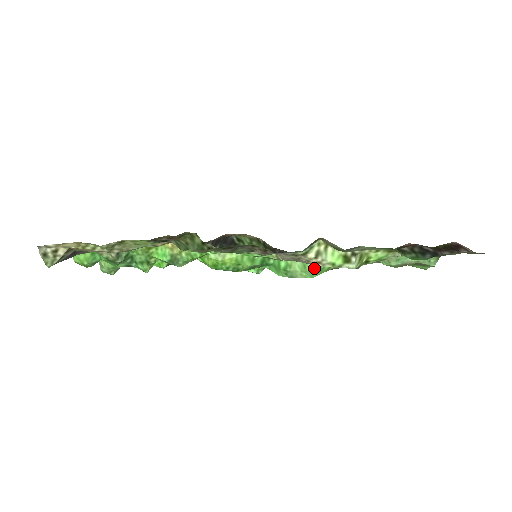
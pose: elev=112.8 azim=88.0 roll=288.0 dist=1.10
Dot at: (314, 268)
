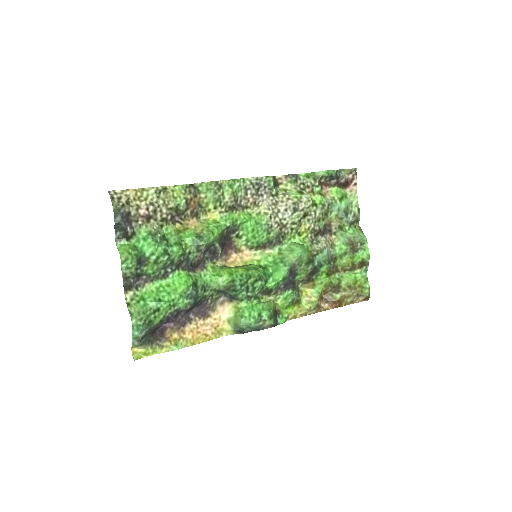
Dot at: (297, 245)
